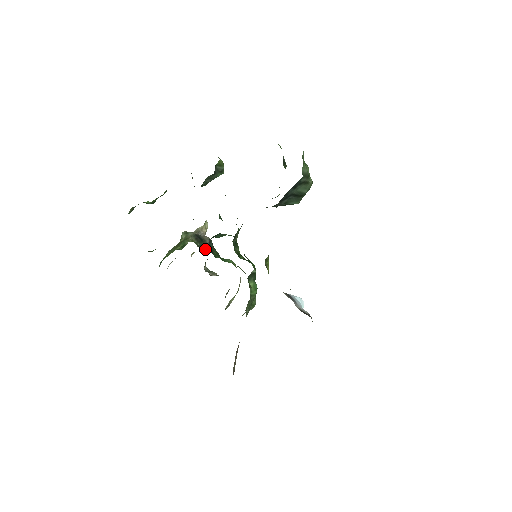
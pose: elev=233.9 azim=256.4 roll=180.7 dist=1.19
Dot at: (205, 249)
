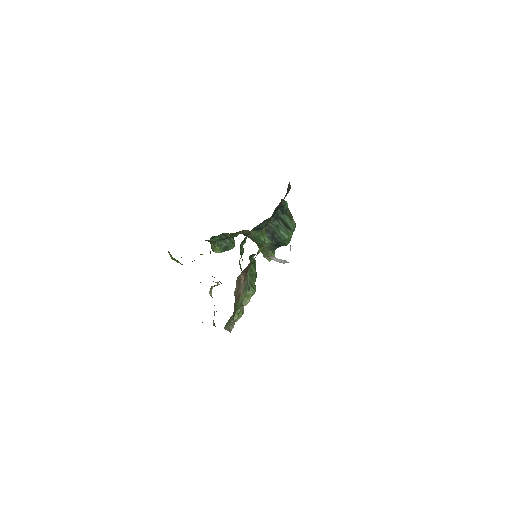
Dot at: occluded
